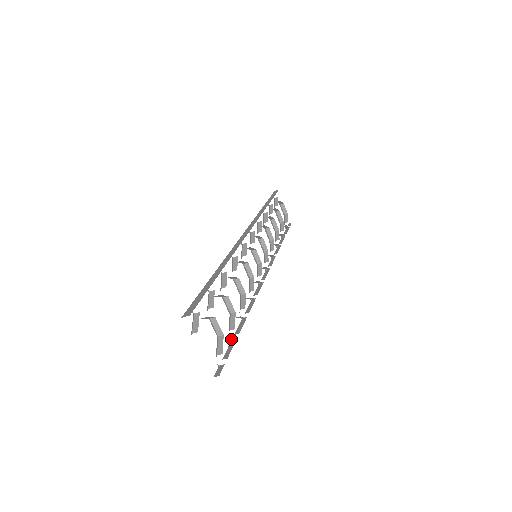
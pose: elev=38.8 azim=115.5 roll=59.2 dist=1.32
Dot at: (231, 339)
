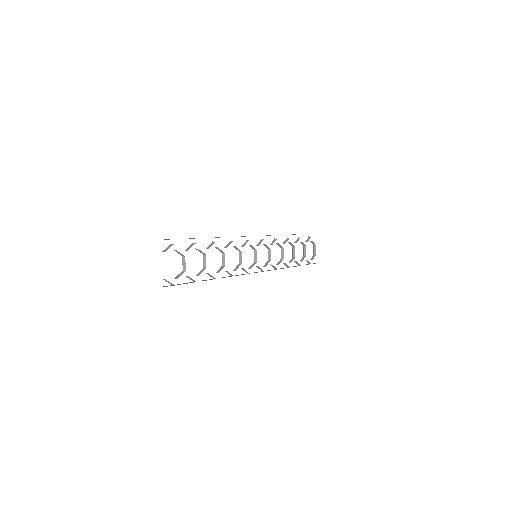
Dot at: (193, 281)
